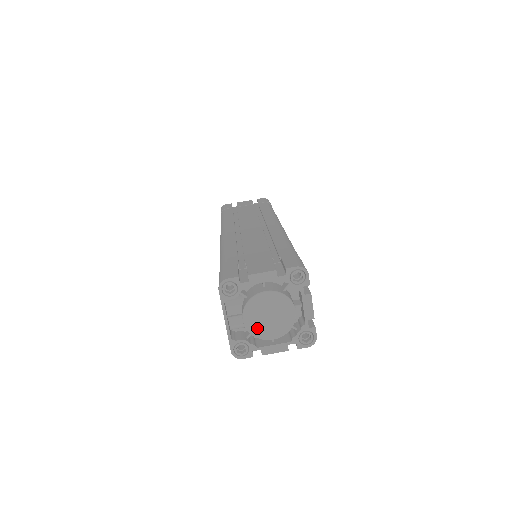
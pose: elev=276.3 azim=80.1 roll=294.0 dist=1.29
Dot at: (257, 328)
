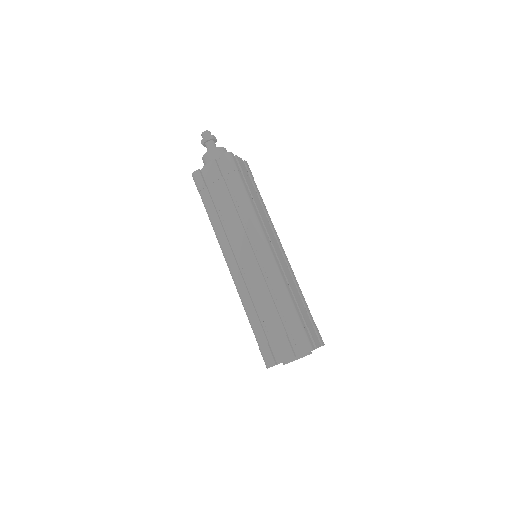
Dot at: occluded
